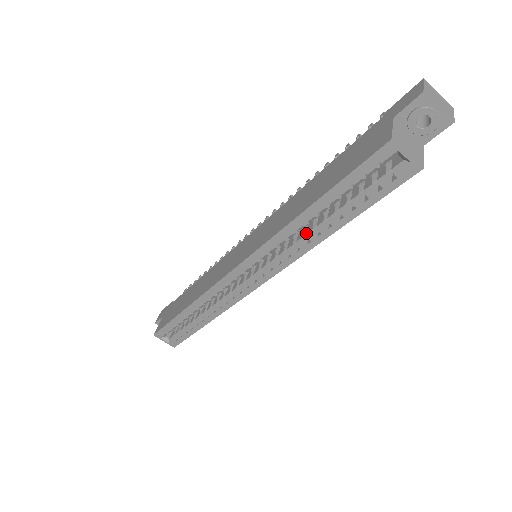
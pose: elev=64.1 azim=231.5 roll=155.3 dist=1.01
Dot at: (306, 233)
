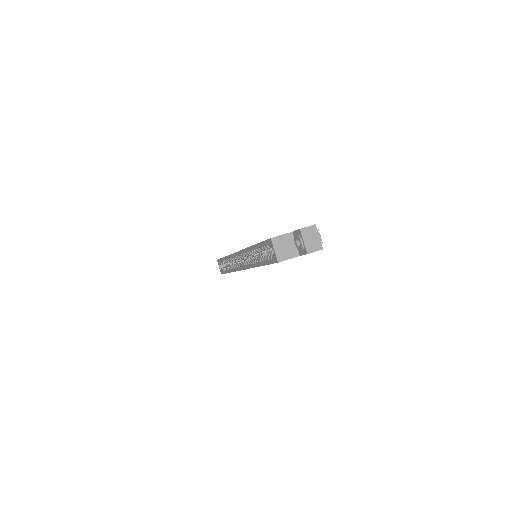
Dot at: (256, 258)
